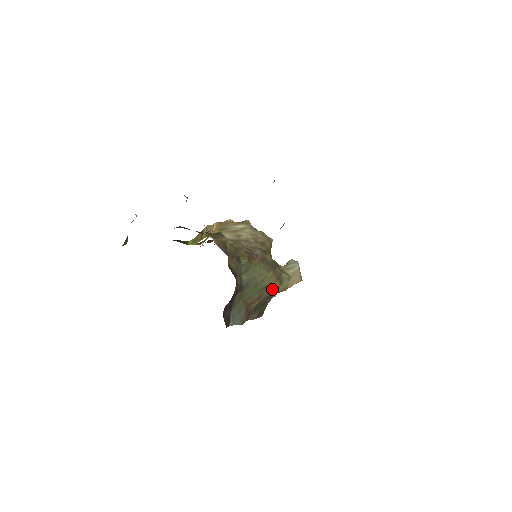
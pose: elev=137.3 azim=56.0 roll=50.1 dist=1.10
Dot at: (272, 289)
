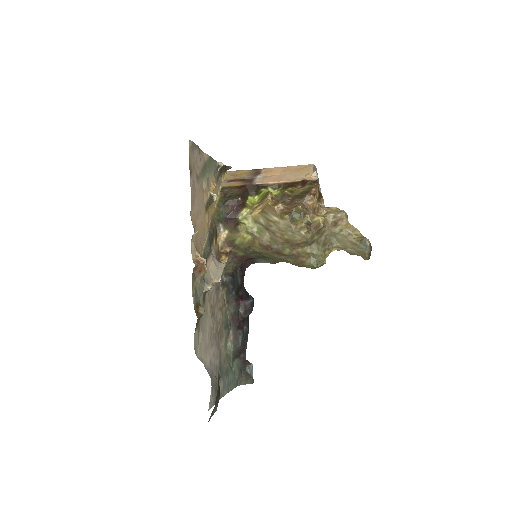
Dot at: occluded
